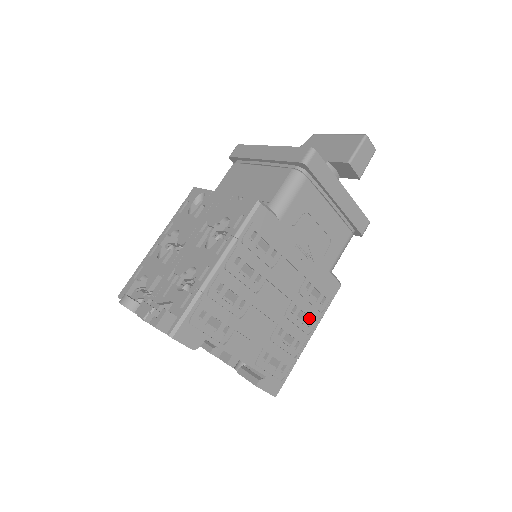
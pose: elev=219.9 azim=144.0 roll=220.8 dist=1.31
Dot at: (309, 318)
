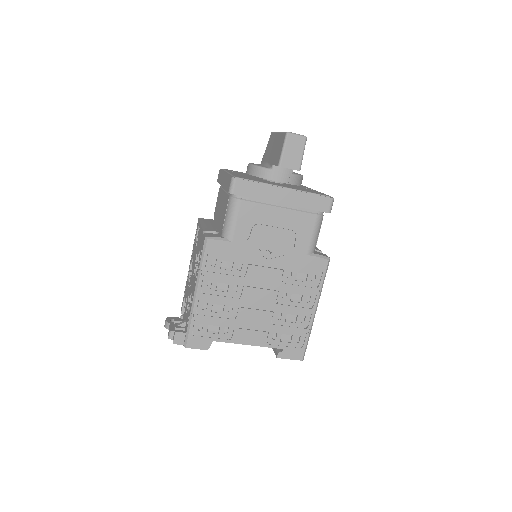
Dot at: (305, 296)
